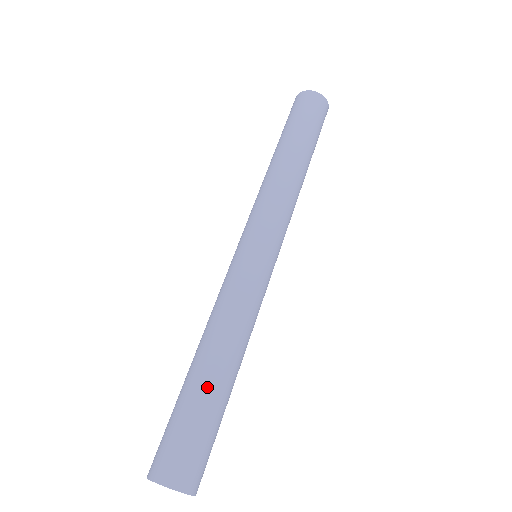
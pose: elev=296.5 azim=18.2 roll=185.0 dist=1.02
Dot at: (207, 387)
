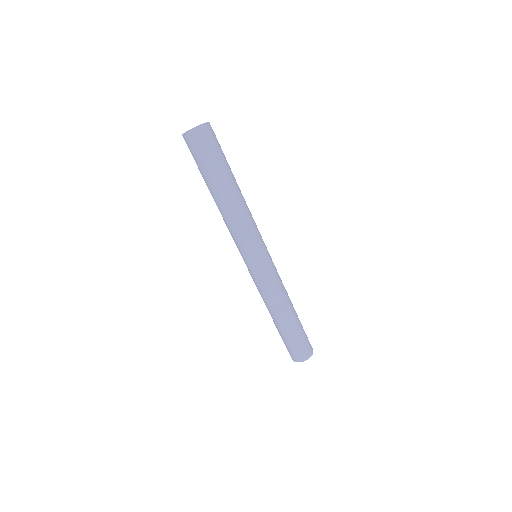
Dot at: (281, 329)
